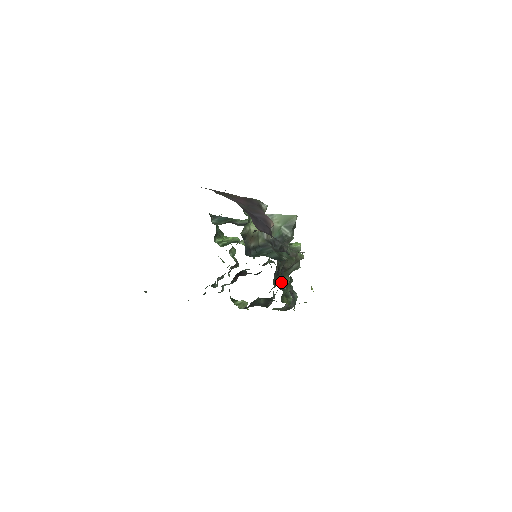
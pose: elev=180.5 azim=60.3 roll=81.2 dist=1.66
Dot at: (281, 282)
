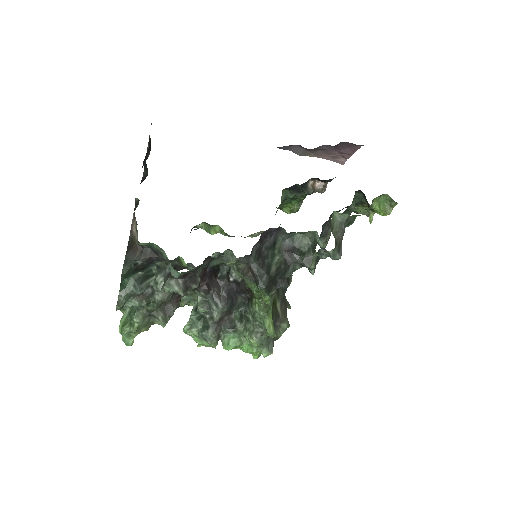
Dot at: occluded
